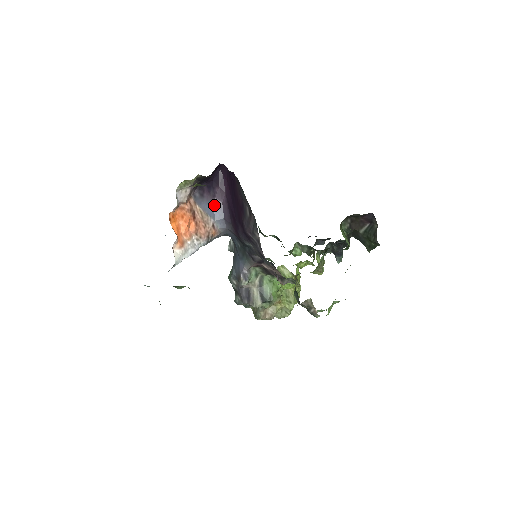
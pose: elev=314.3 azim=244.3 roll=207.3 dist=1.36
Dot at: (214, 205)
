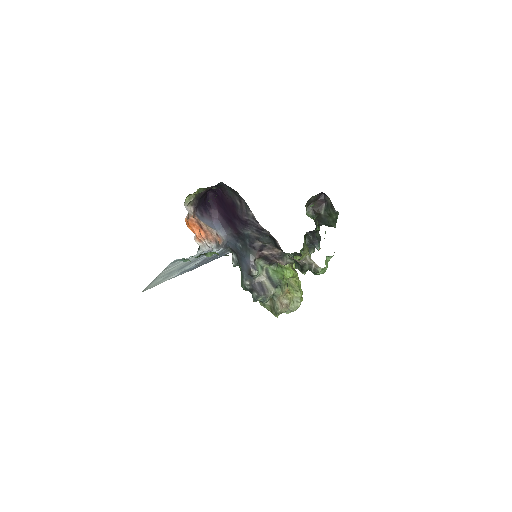
Dot at: (213, 222)
